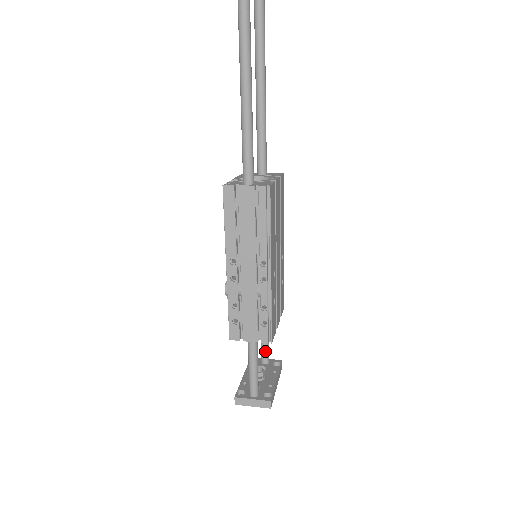
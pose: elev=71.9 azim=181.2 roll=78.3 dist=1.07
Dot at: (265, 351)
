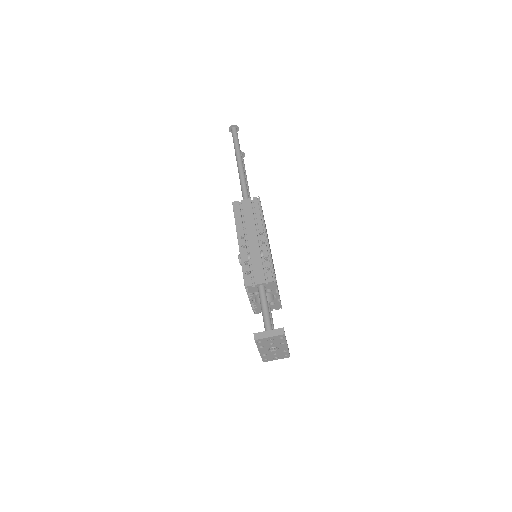
Dot at: occluded
